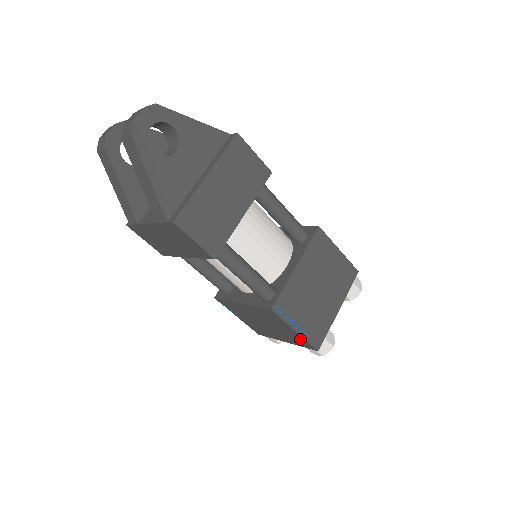
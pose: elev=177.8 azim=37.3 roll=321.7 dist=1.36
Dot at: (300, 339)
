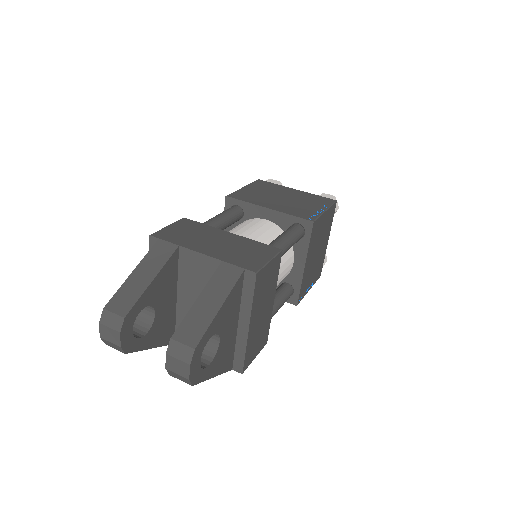
Dot at: occluded
